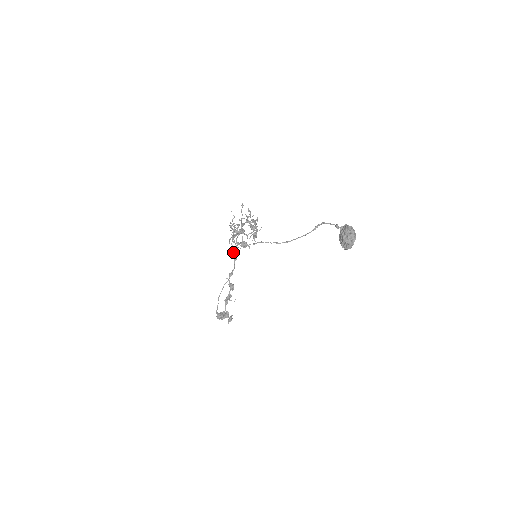
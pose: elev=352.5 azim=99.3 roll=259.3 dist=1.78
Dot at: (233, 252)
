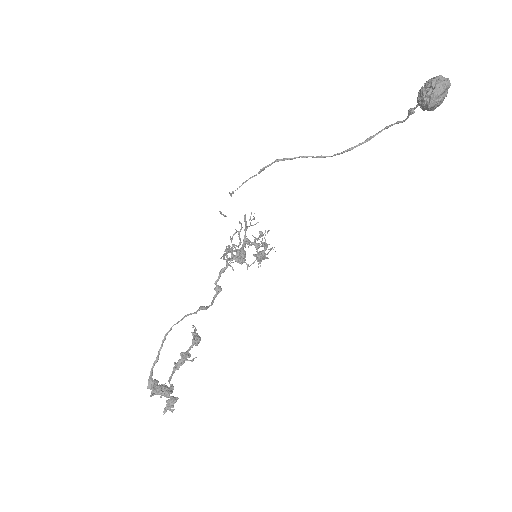
Dot at: (219, 272)
